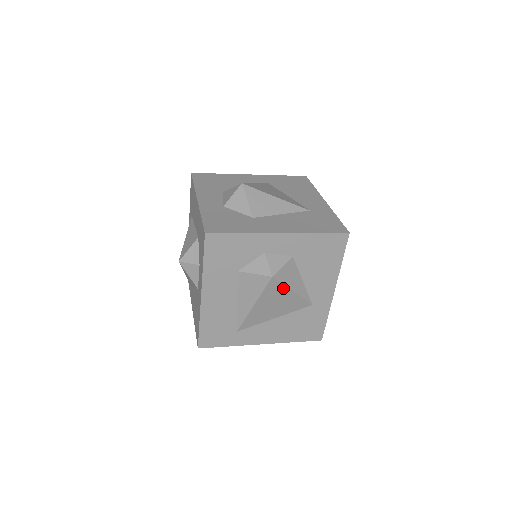
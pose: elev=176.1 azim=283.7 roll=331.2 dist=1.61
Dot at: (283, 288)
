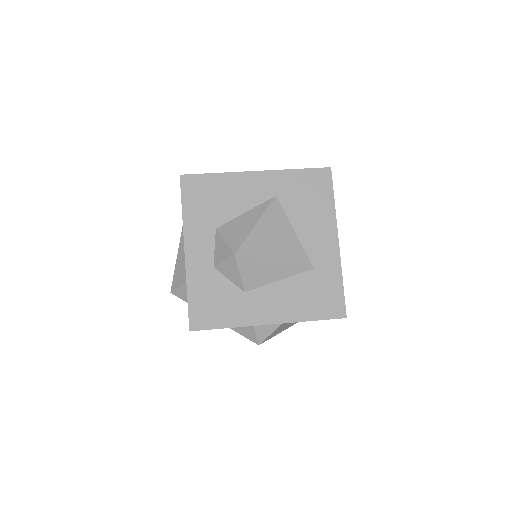
Dot at: occluded
